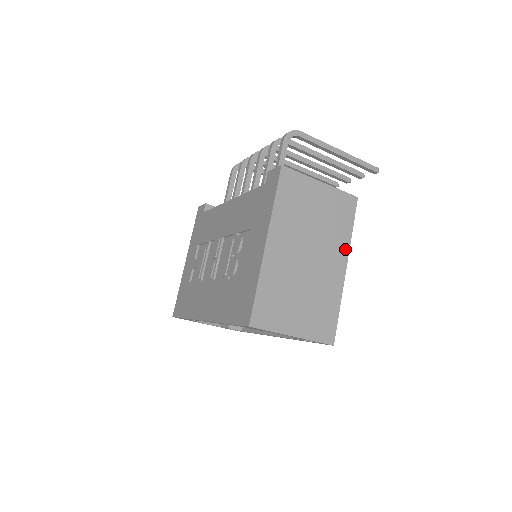
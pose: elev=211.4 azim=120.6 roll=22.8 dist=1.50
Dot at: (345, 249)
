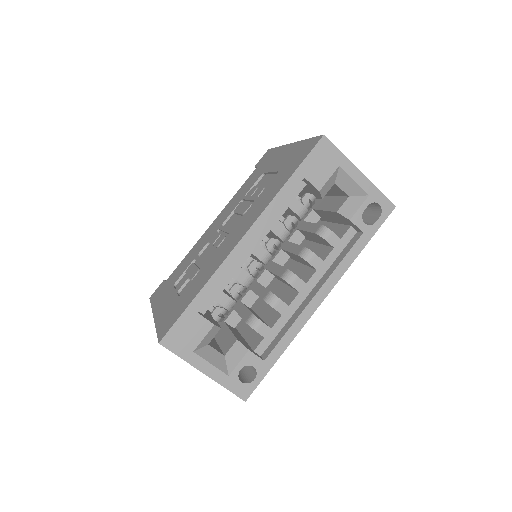
Dot at: occluded
